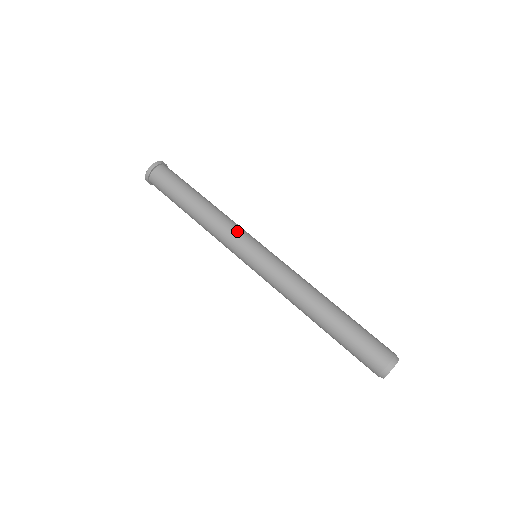
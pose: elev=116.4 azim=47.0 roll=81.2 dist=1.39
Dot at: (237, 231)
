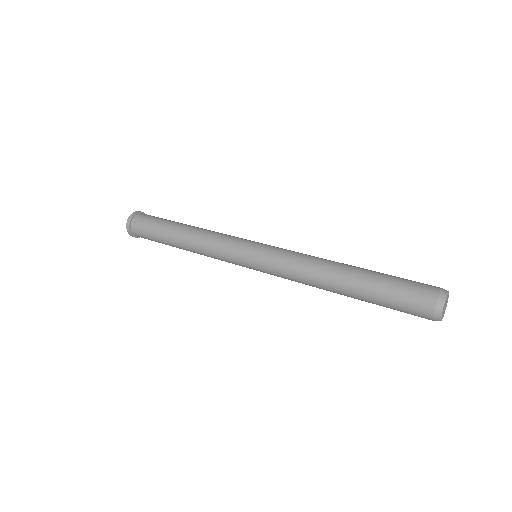
Dot at: (227, 239)
